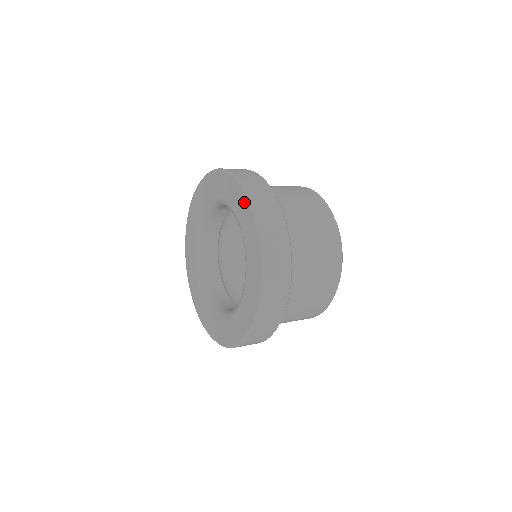
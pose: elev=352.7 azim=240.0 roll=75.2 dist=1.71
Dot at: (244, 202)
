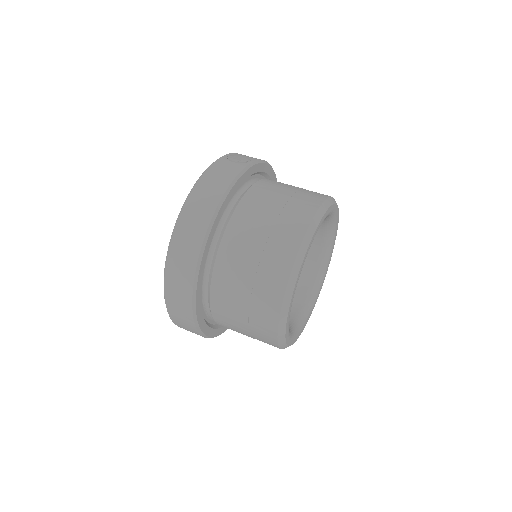
Dot at: occluded
